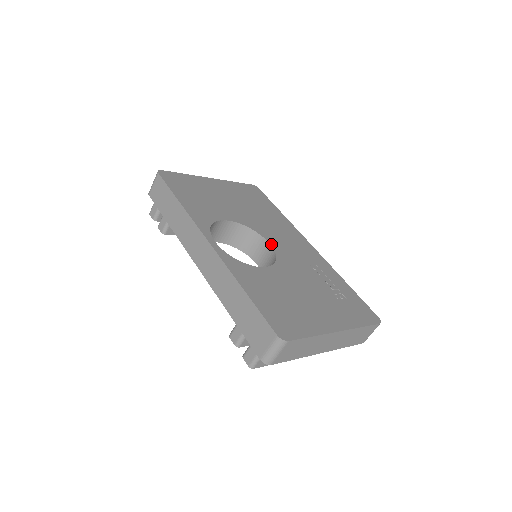
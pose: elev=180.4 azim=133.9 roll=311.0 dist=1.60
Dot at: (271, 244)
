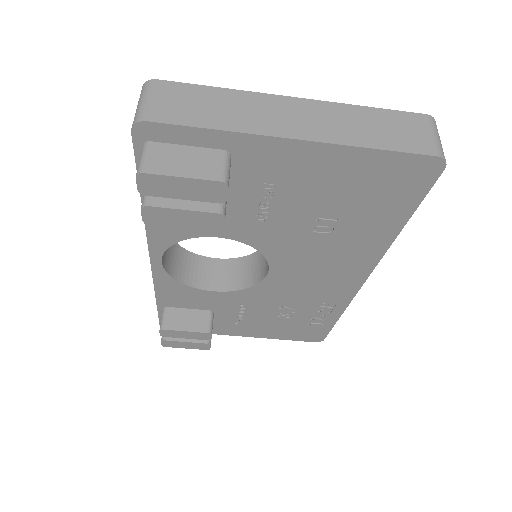
Dot at: occluded
